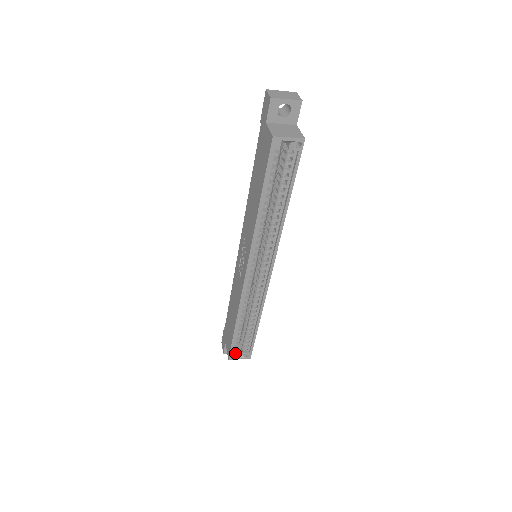
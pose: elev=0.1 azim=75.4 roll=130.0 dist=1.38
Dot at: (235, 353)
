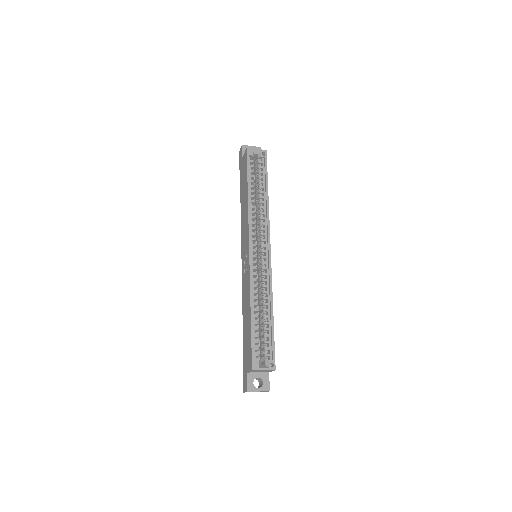
Dot at: (257, 360)
